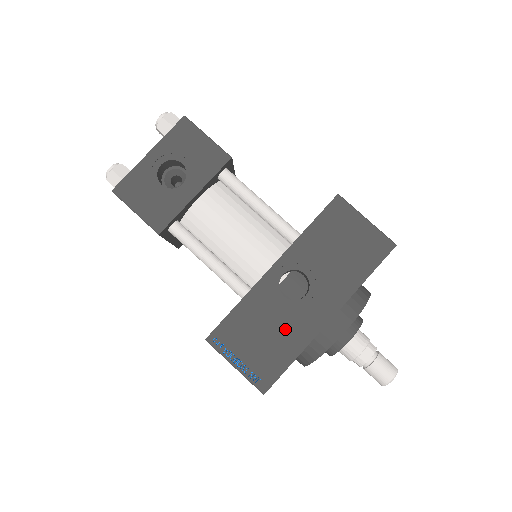
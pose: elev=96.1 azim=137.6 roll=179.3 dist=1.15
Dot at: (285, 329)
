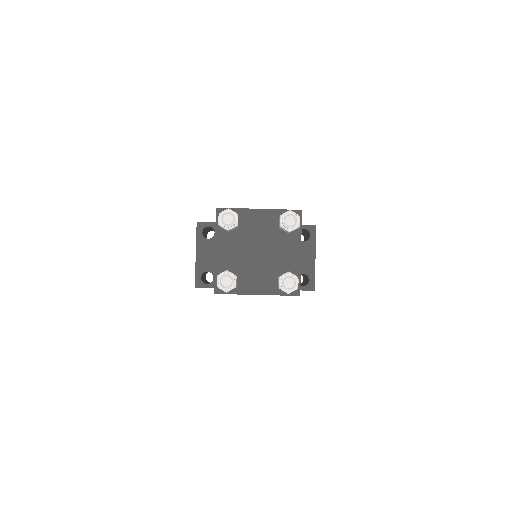
Dot at: occluded
